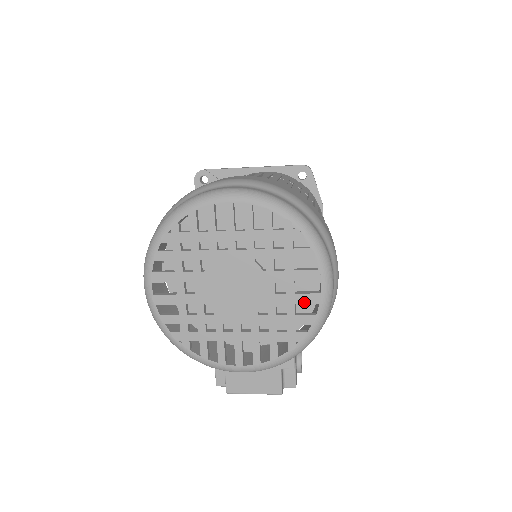
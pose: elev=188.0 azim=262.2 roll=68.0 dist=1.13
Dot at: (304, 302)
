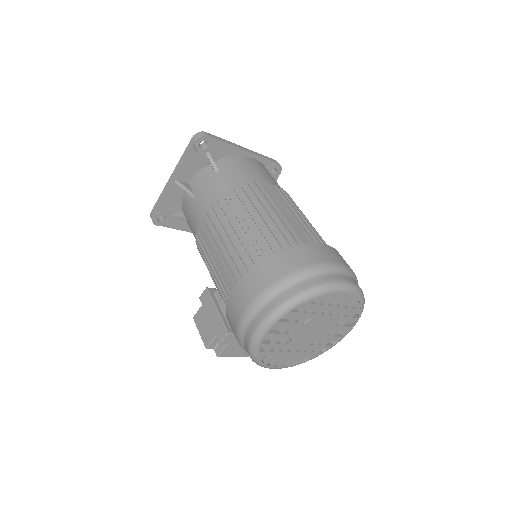
Dot at: (334, 340)
